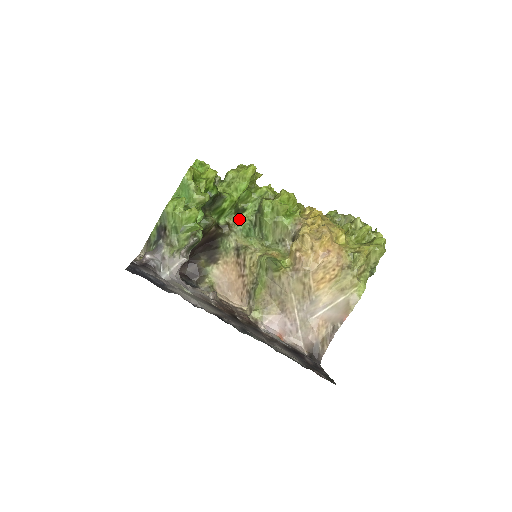
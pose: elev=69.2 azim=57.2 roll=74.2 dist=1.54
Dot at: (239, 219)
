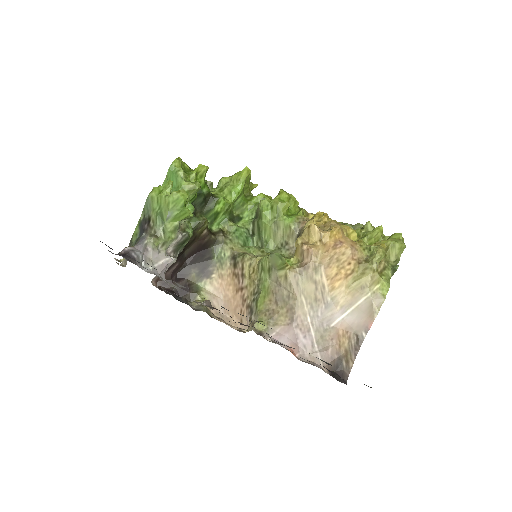
Dot at: (234, 226)
